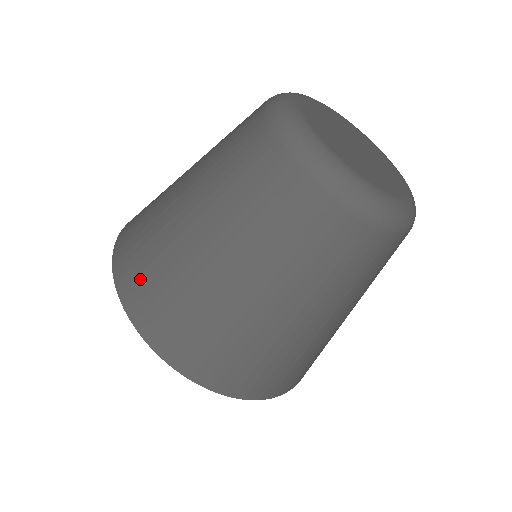
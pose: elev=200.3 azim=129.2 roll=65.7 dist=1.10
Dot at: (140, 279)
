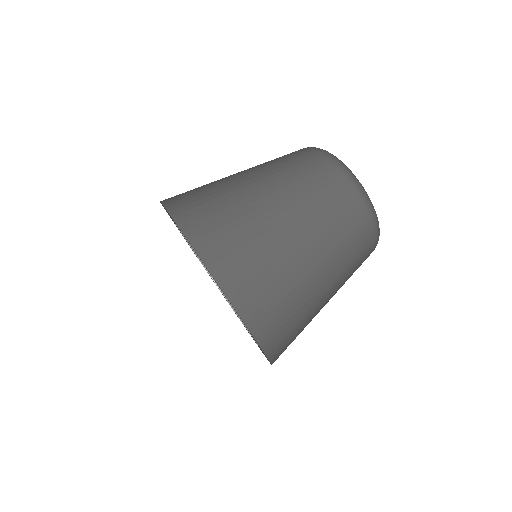
Dot at: (217, 234)
